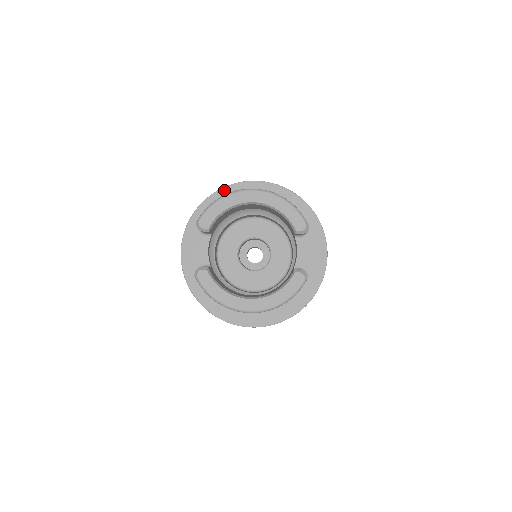
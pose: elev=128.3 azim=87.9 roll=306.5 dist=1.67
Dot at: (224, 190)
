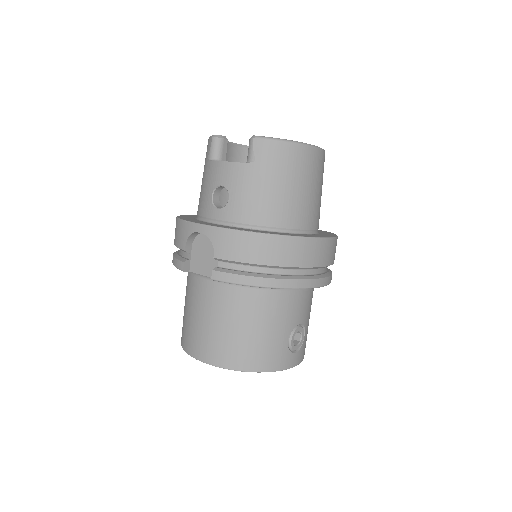
Dot at: (185, 215)
